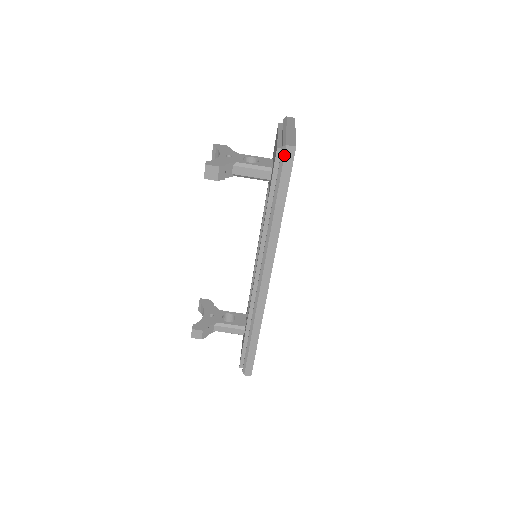
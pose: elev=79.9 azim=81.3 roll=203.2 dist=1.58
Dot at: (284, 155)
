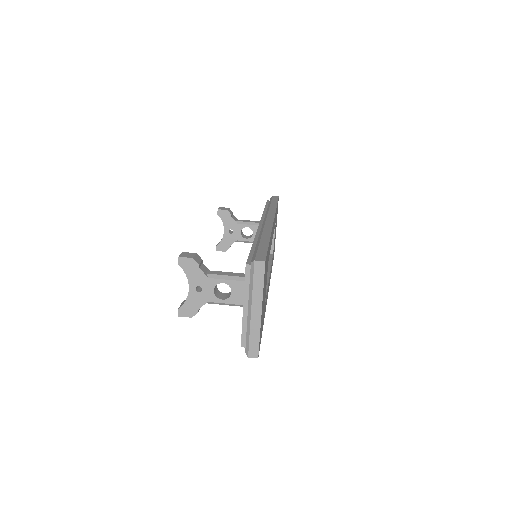
Dot at: (272, 197)
